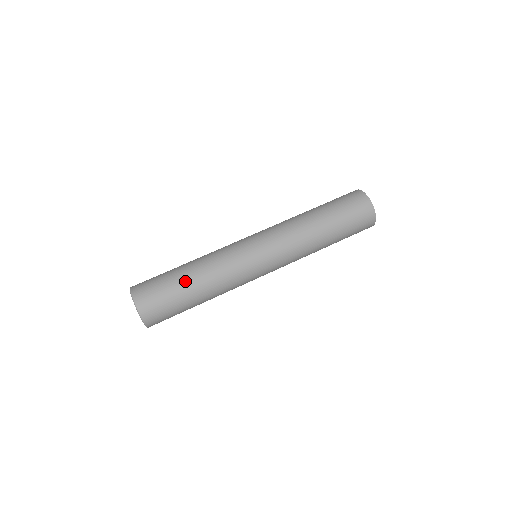
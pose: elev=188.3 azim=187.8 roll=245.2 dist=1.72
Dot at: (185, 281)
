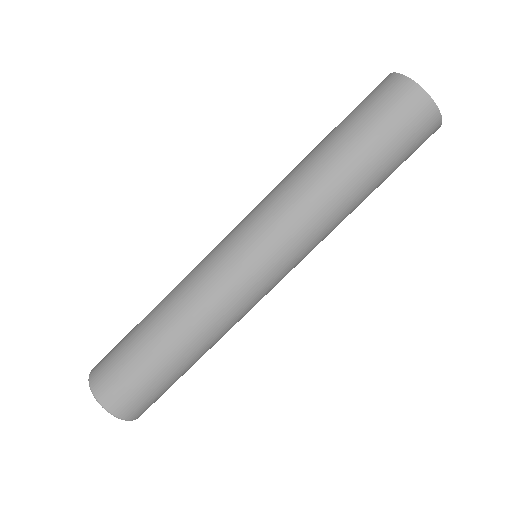
Dot at: (145, 328)
